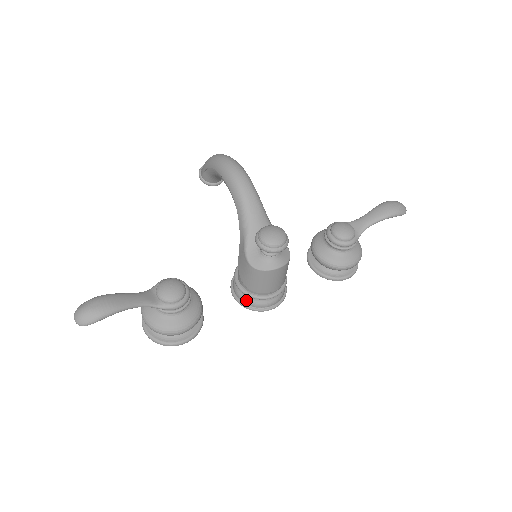
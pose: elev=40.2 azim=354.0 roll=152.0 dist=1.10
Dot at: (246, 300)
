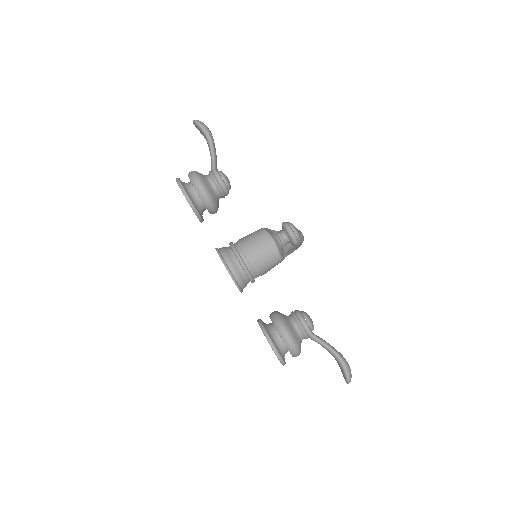
Dot at: (224, 249)
